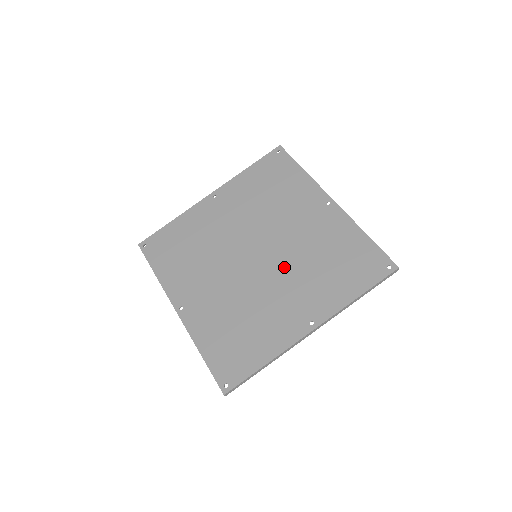
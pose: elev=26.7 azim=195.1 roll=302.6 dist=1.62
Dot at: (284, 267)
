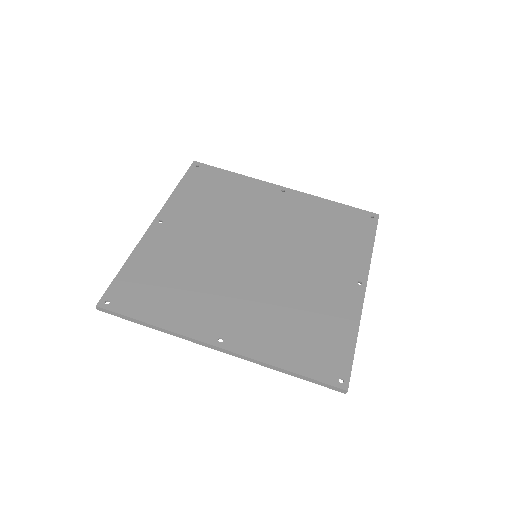
Dot at: (294, 252)
